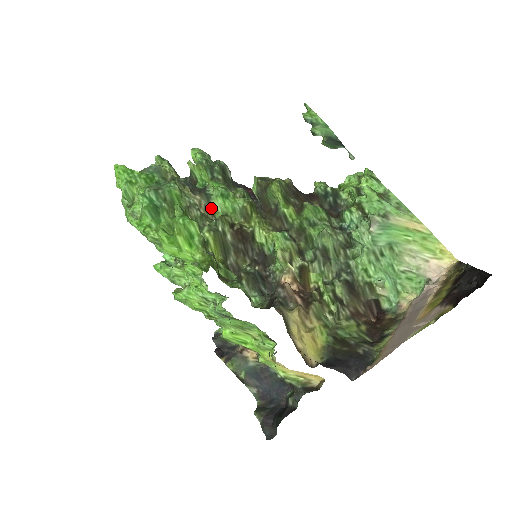
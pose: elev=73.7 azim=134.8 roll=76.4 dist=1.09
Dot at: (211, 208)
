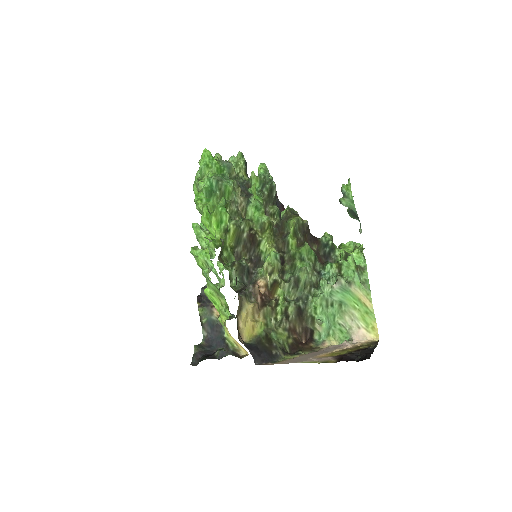
Dot at: (246, 210)
